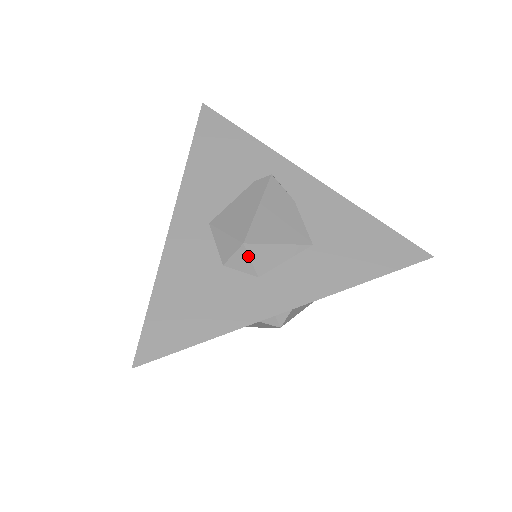
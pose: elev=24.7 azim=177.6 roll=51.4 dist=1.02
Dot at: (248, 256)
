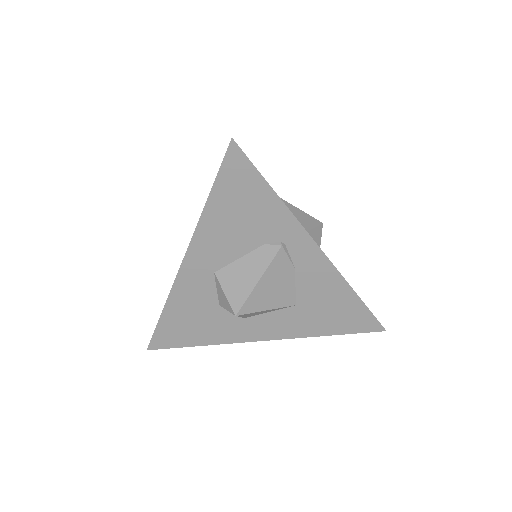
Dot at: (238, 316)
